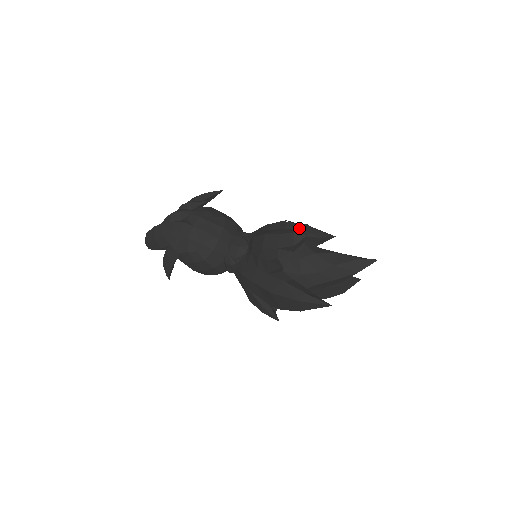
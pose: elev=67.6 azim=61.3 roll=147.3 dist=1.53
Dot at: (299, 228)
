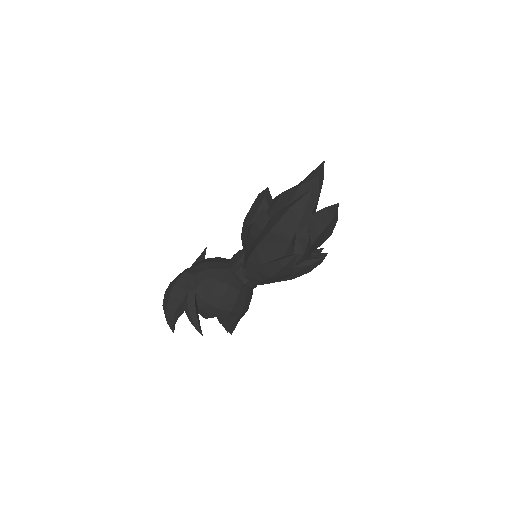
Dot at: occluded
